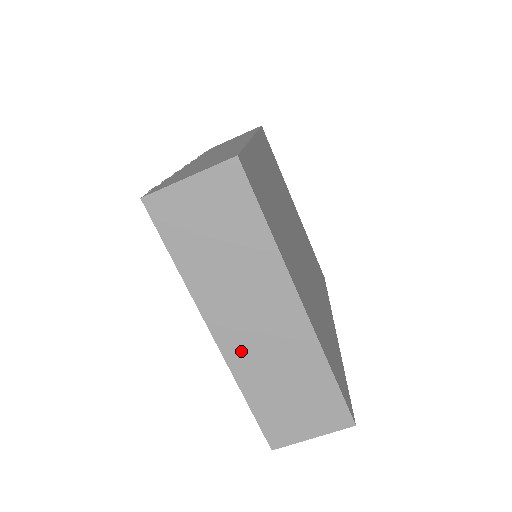
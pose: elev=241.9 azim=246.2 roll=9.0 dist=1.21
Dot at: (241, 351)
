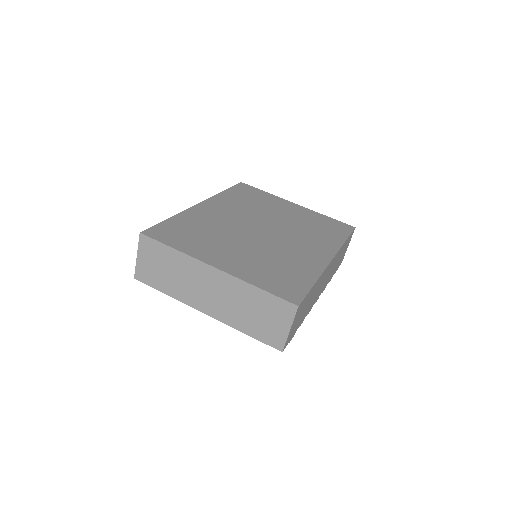
Dot at: (219, 311)
